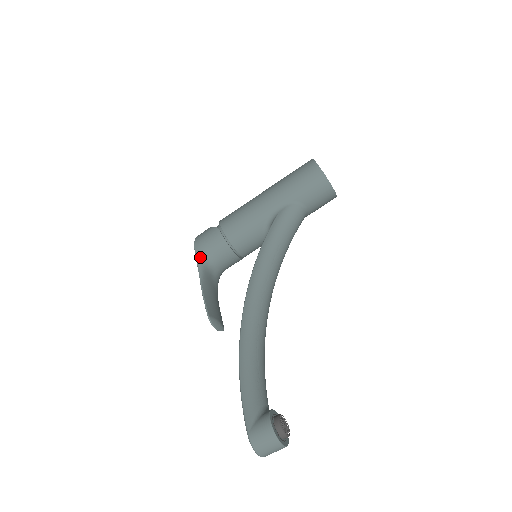
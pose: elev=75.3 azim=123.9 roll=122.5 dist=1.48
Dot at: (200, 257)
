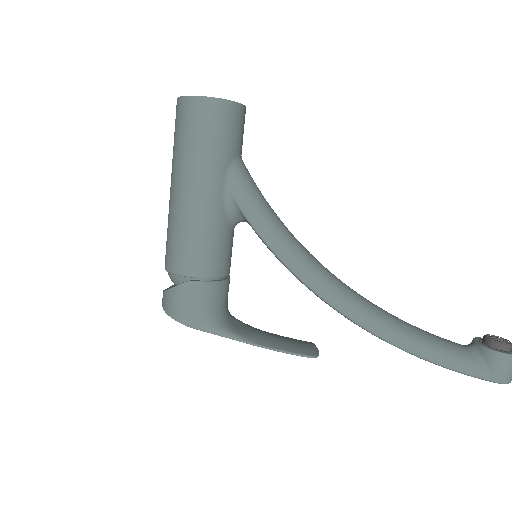
Dot at: (210, 327)
